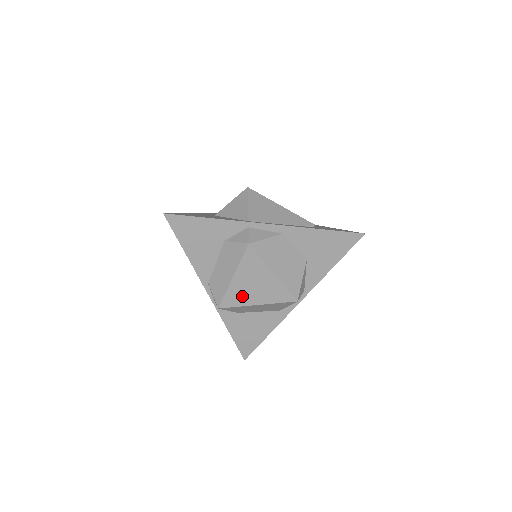
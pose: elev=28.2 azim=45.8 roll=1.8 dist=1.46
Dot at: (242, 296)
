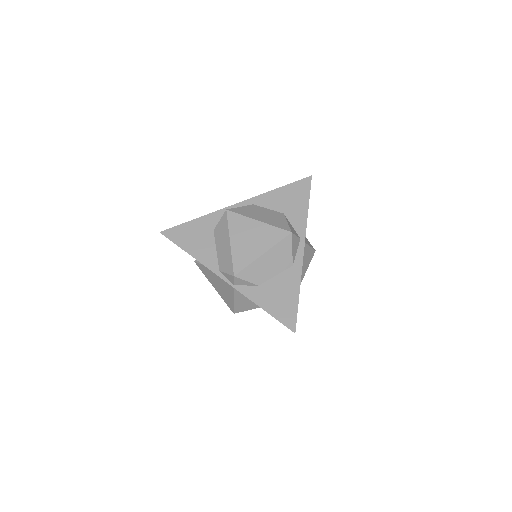
Dot at: (246, 254)
